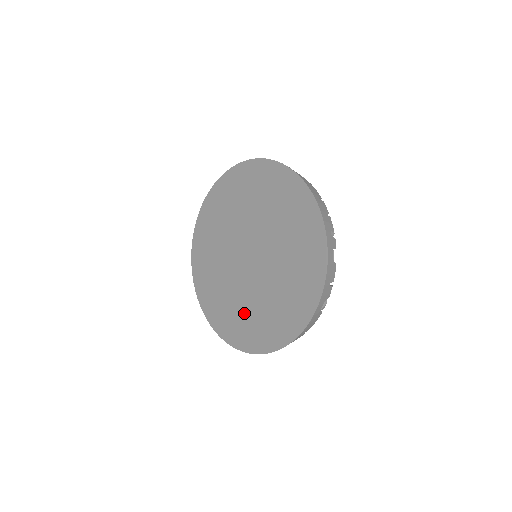
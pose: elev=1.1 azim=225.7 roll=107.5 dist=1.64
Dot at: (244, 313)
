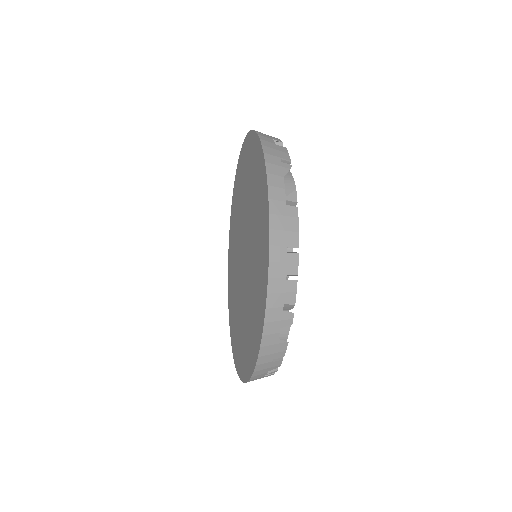
Dot at: (235, 309)
